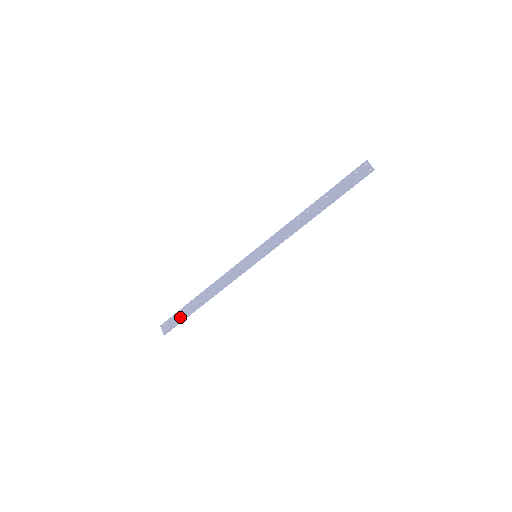
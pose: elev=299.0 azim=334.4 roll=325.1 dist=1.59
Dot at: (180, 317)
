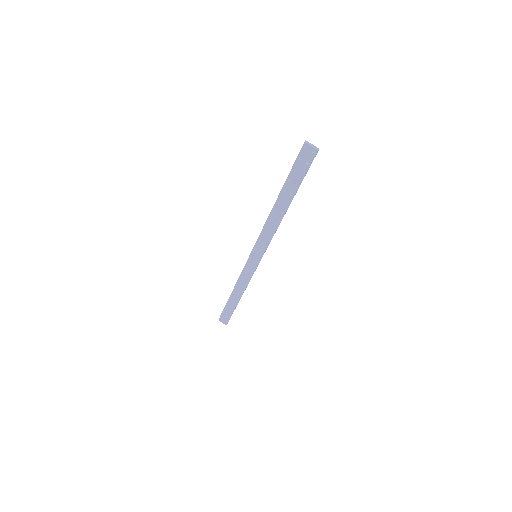
Dot at: (229, 312)
